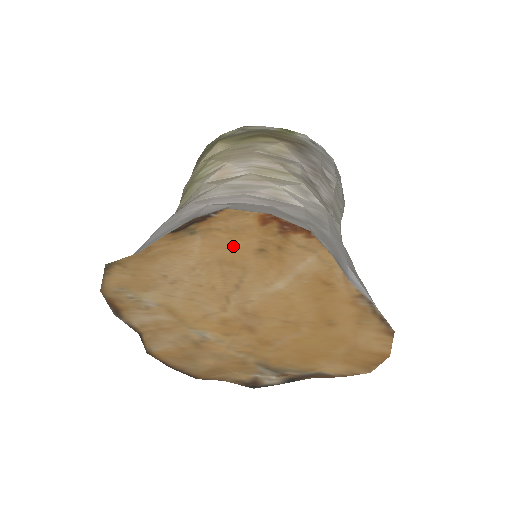
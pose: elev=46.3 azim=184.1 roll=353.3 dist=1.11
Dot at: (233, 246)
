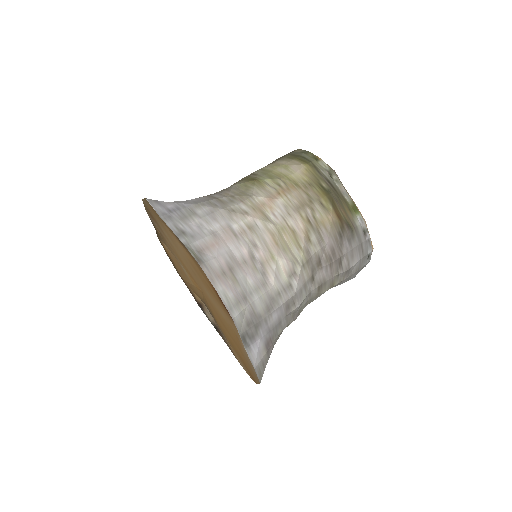
Dot at: occluded
